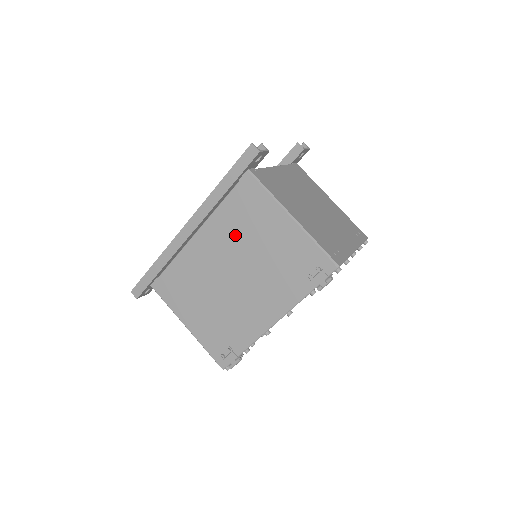
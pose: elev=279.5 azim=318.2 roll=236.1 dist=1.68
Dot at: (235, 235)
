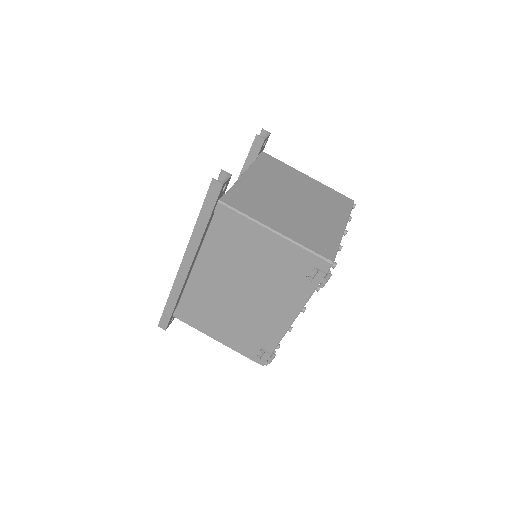
Dot at: (229, 259)
